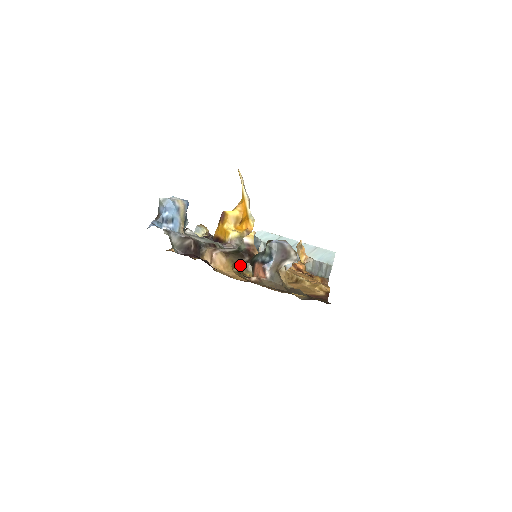
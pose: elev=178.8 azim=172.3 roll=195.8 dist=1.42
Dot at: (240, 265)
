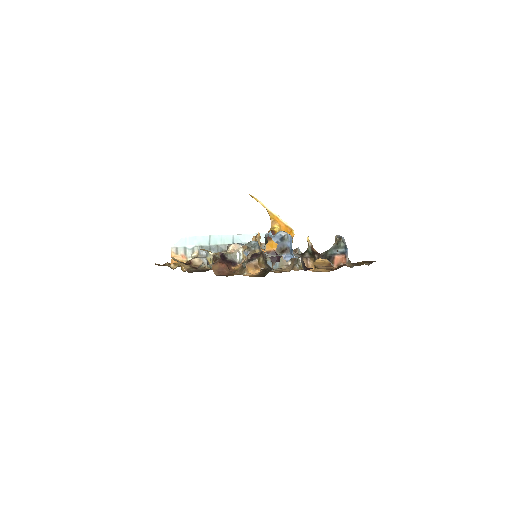
Dot at: (279, 265)
